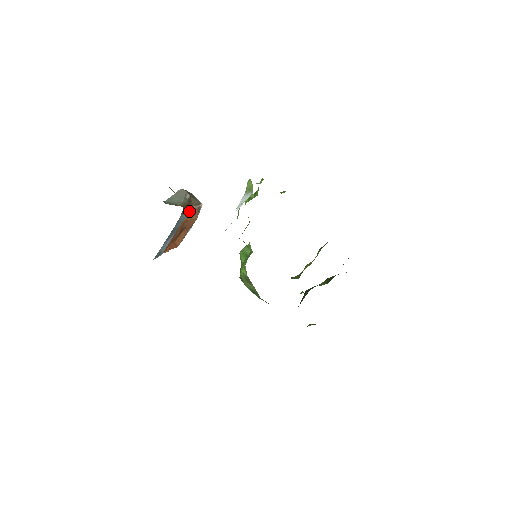
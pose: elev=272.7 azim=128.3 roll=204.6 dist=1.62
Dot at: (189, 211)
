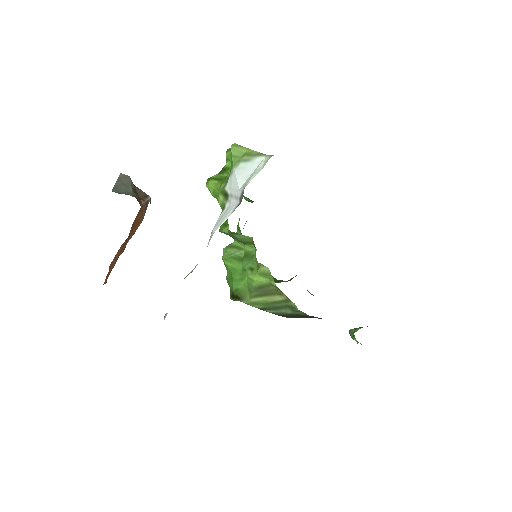
Dot at: occluded
